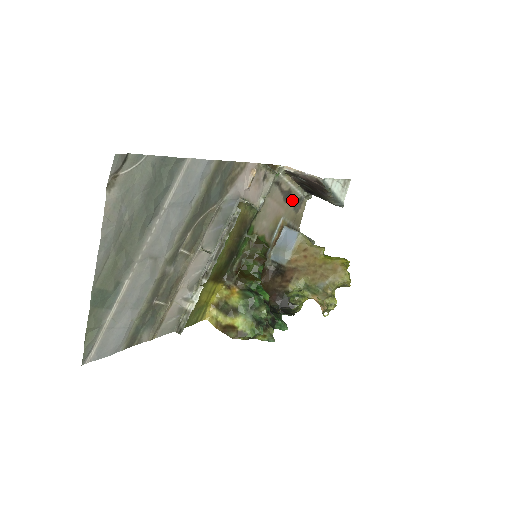
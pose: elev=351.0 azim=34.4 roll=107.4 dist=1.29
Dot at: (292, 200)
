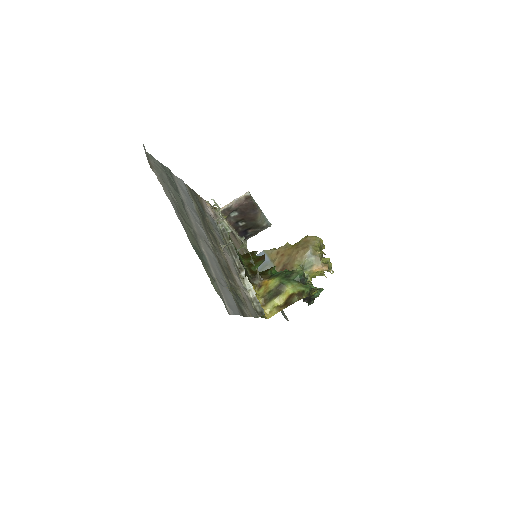
Dot at: (239, 242)
